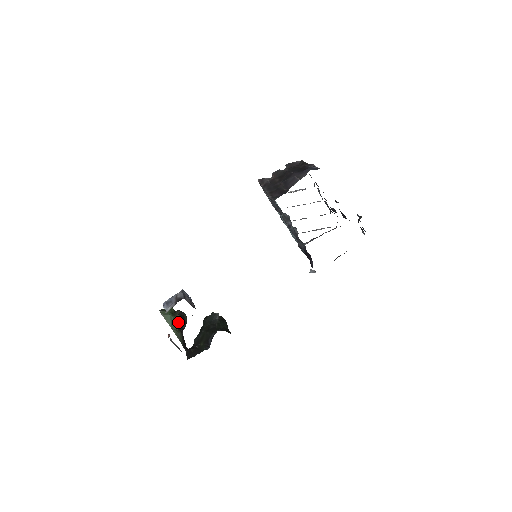
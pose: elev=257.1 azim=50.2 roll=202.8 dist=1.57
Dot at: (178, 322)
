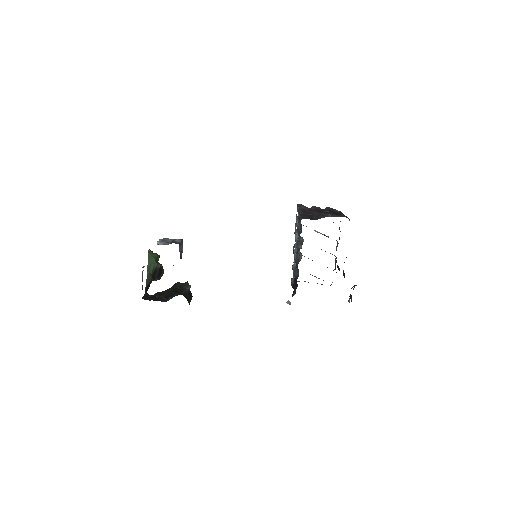
Dot at: (156, 269)
